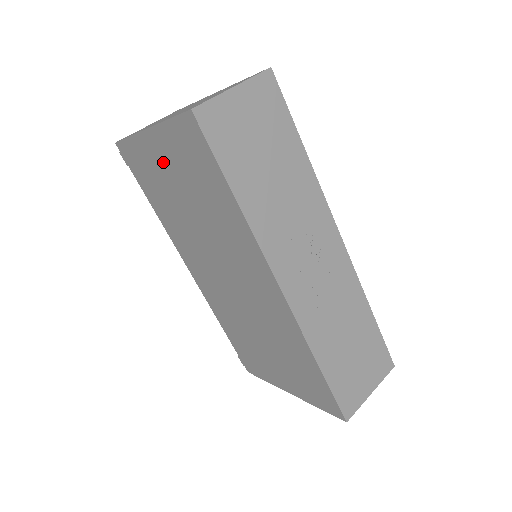
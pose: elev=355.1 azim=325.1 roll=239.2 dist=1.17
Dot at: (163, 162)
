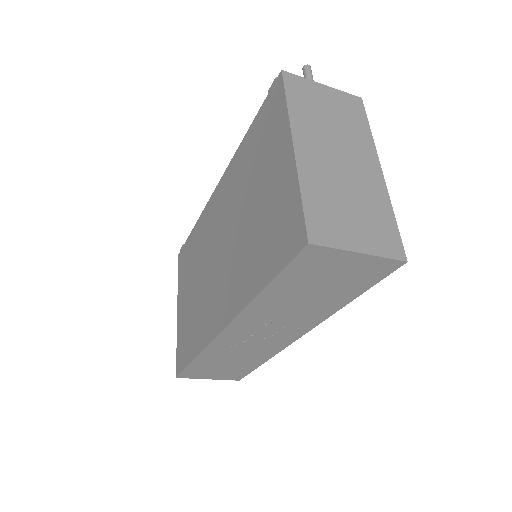
Dot at: (274, 170)
